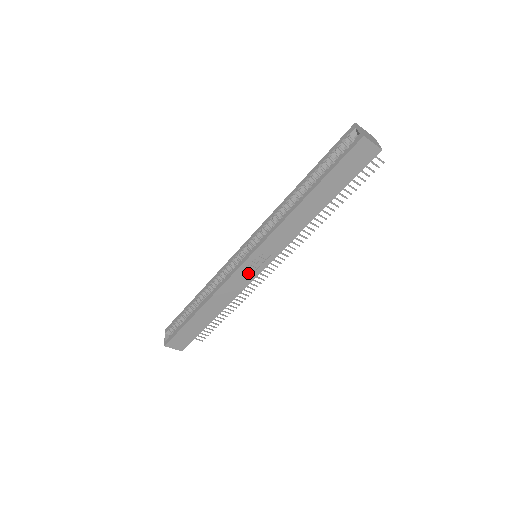
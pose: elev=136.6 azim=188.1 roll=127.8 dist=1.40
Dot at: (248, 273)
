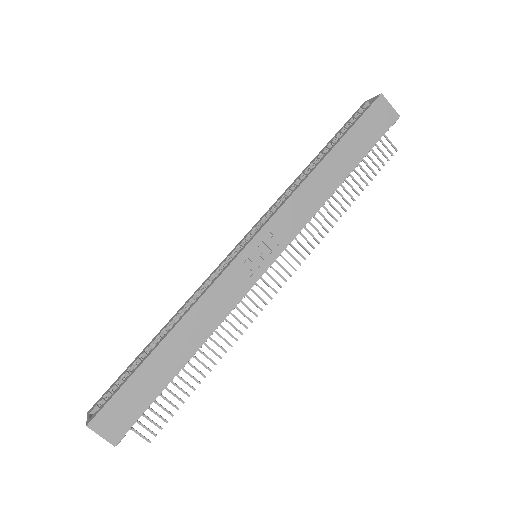
Dot at: (247, 272)
